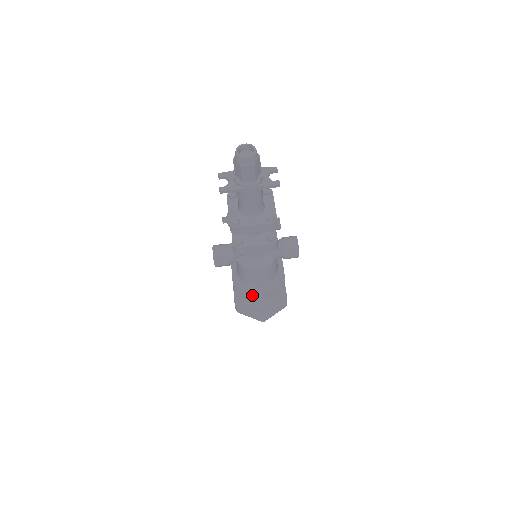
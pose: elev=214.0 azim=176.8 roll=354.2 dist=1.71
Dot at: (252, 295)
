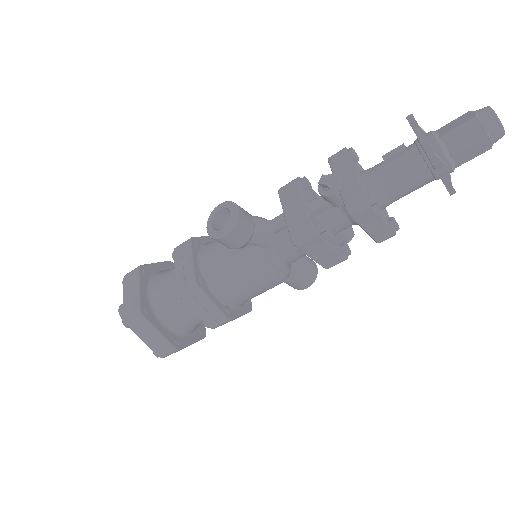
Dot at: (212, 312)
